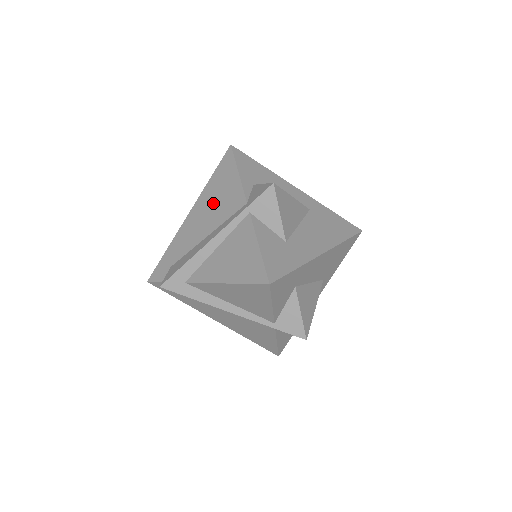
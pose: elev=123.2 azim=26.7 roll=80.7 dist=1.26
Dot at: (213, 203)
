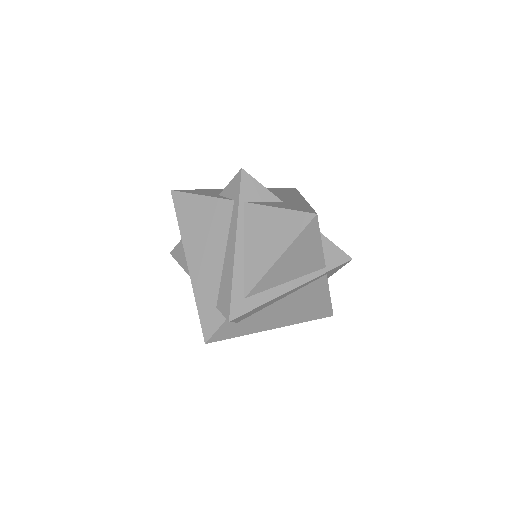
Dot at: (203, 232)
